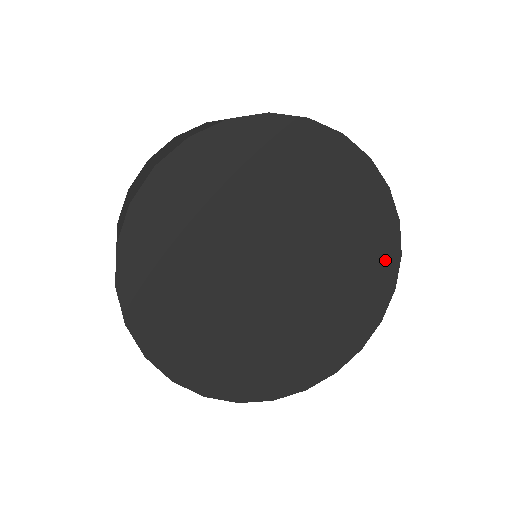
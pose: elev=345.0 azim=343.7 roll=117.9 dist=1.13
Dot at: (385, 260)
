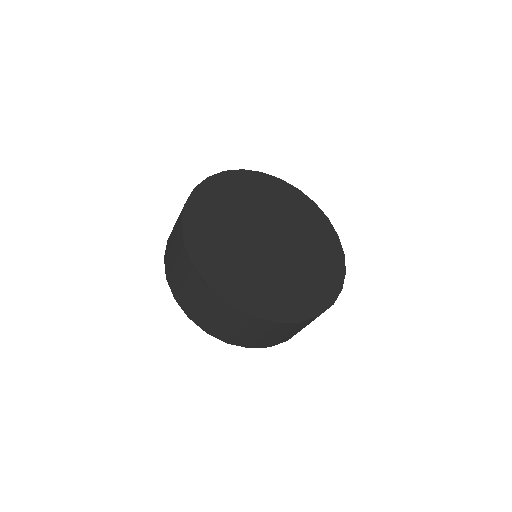
Dot at: (332, 284)
